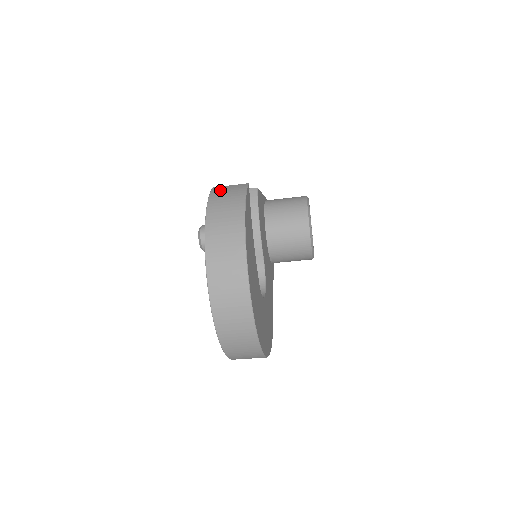
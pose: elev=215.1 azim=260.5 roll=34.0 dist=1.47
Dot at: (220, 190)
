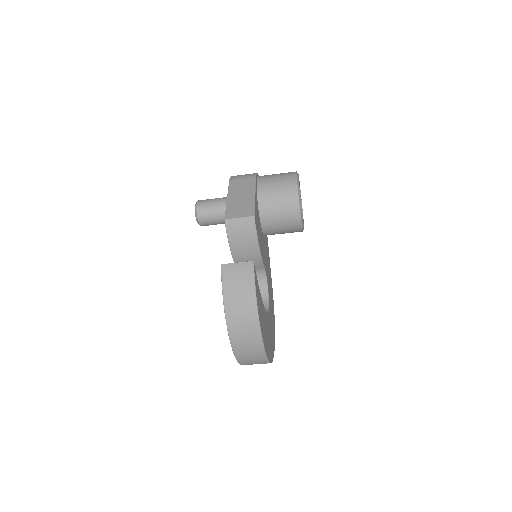
Dot at: (230, 274)
